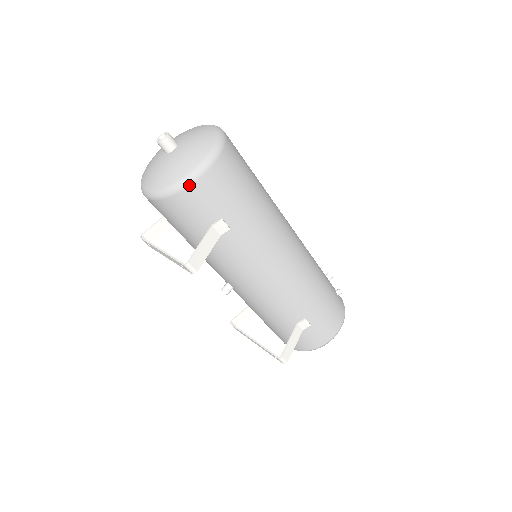
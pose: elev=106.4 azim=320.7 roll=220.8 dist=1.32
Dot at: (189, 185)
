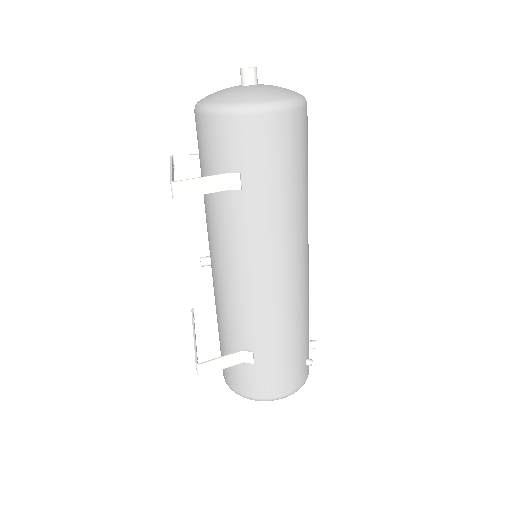
Dot at: (232, 114)
